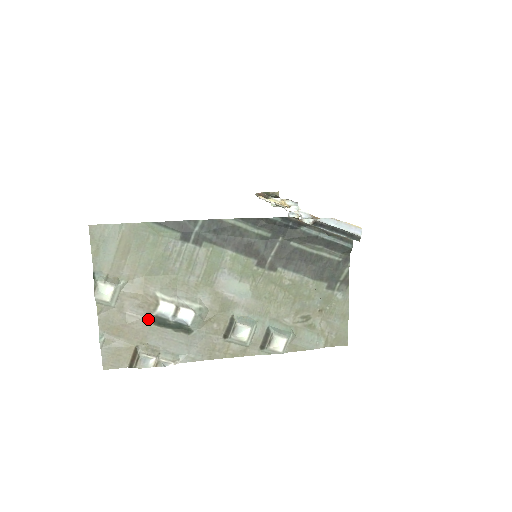
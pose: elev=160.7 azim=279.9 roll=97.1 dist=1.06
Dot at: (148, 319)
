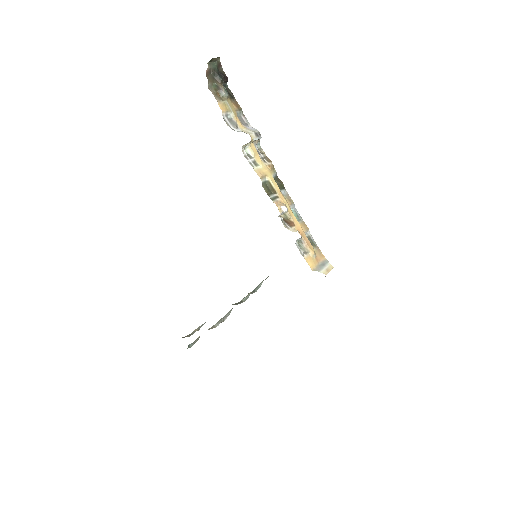
Dot at: occluded
